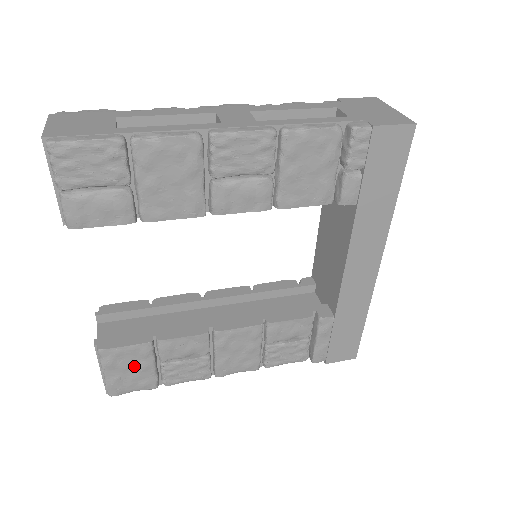
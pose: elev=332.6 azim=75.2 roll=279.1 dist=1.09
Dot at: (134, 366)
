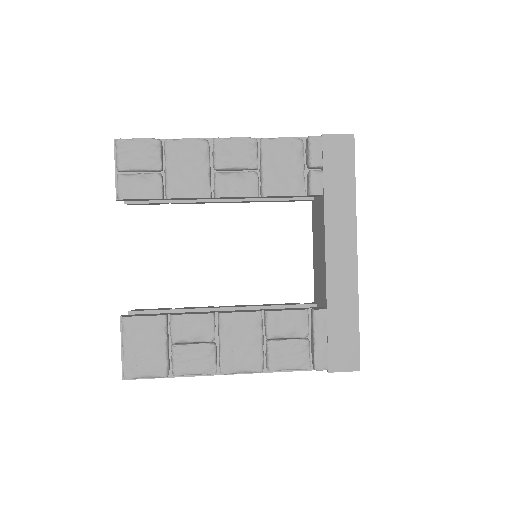
Dot at: (149, 342)
